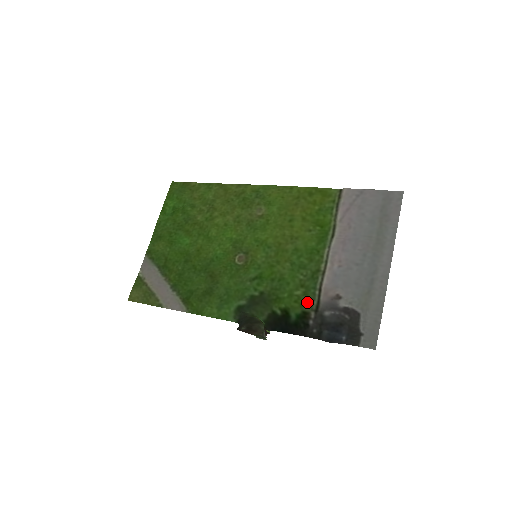
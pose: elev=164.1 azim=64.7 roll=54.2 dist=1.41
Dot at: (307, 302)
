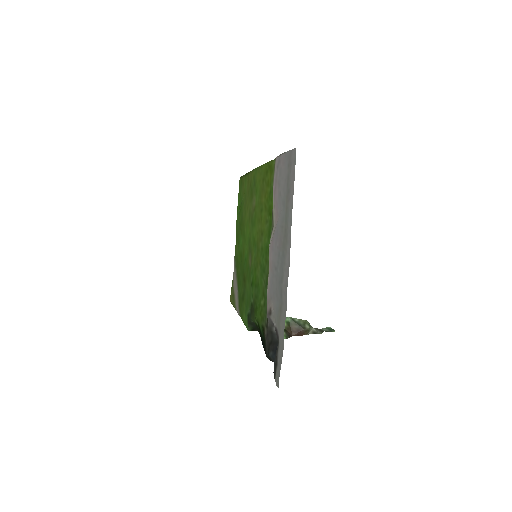
Dot at: (264, 315)
